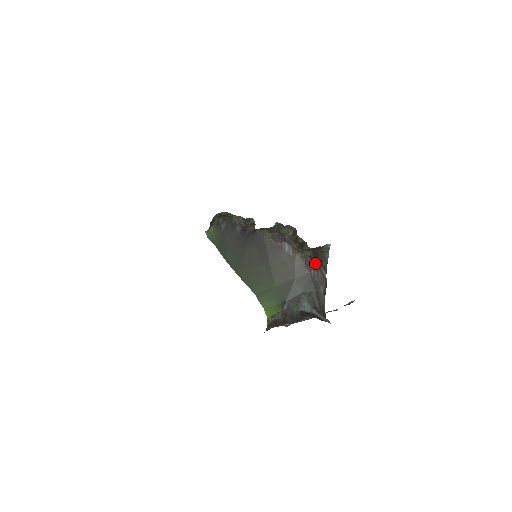
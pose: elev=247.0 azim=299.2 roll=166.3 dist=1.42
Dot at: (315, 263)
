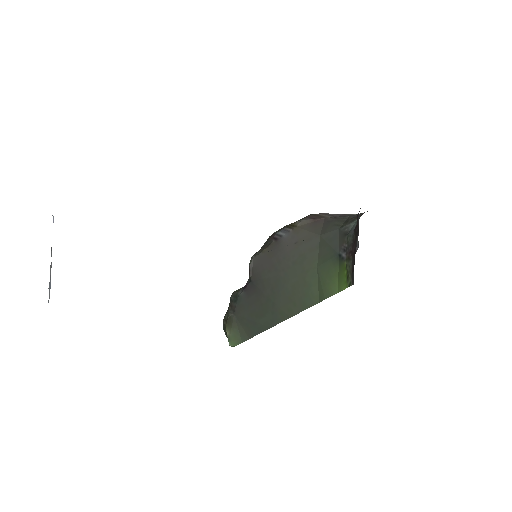
Dot at: occluded
